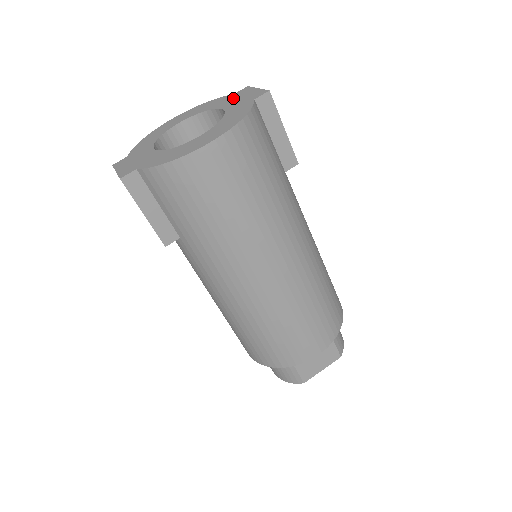
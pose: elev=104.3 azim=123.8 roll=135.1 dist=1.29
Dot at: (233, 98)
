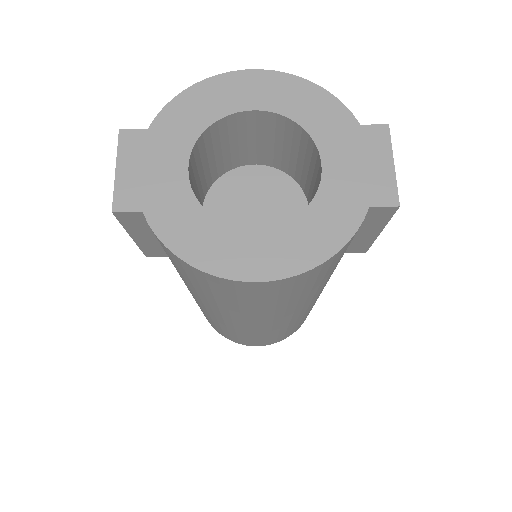
Dot at: (351, 144)
